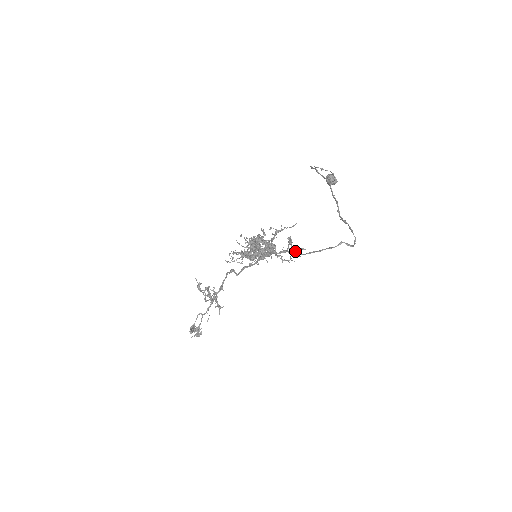
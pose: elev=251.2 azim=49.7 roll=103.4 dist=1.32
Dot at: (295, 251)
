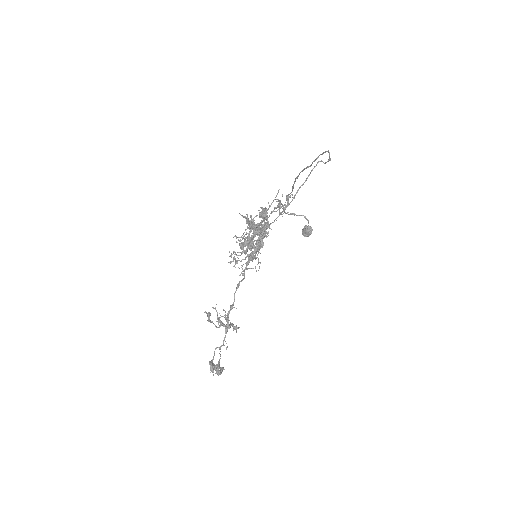
Dot at: (286, 206)
